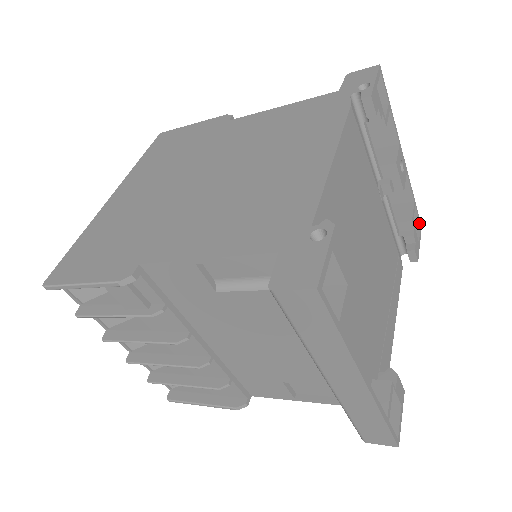
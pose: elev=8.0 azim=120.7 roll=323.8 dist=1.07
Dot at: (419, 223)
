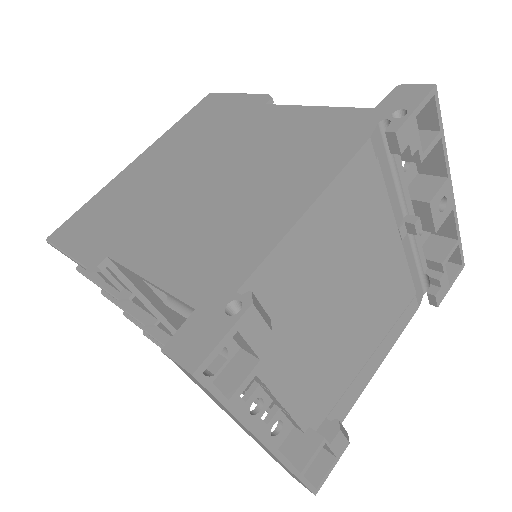
Dot at: (461, 262)
